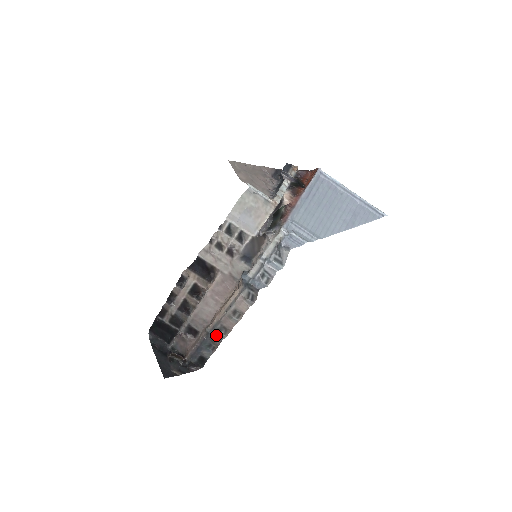
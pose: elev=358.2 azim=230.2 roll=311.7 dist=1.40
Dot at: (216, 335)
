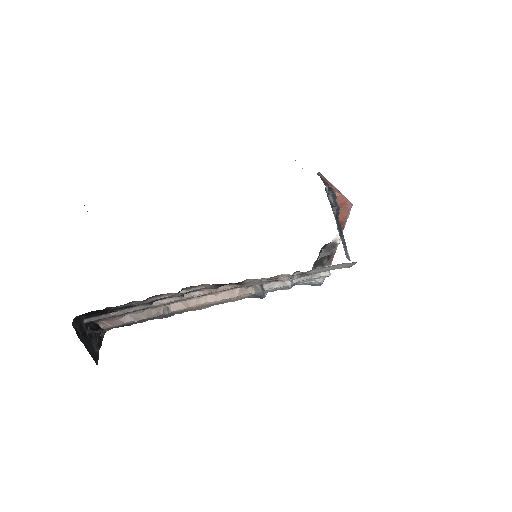
Dot at: (171, 315)
